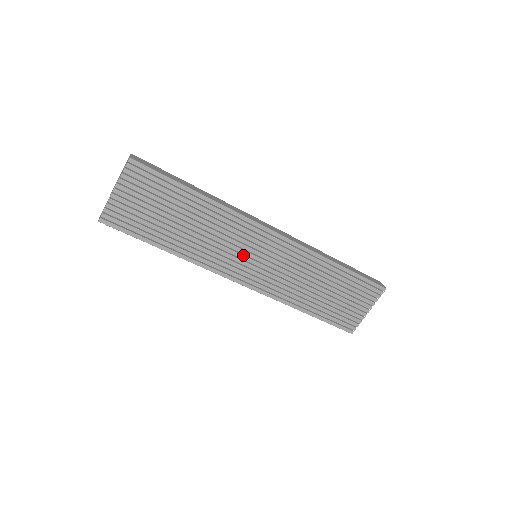
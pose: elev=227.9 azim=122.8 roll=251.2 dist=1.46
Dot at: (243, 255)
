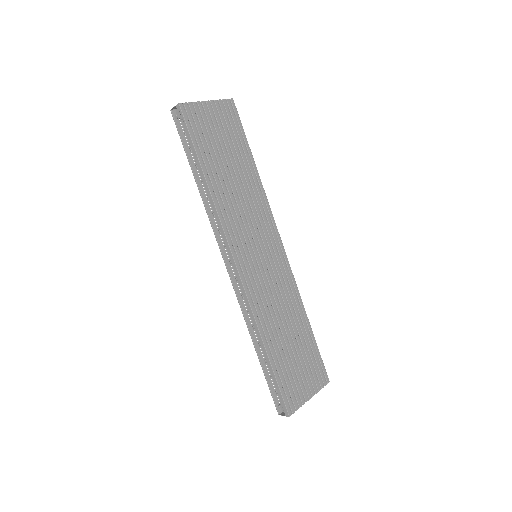
Dot at: (253, 241)
